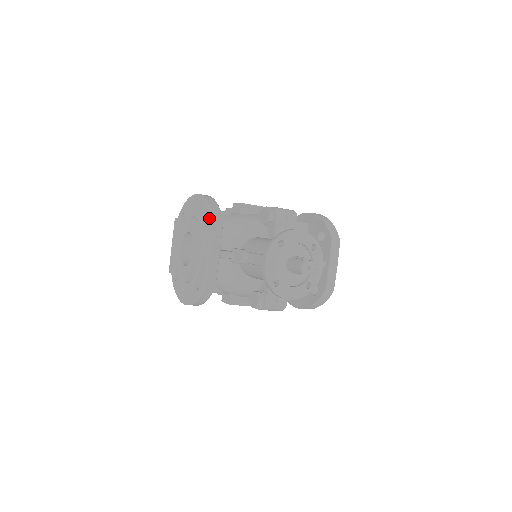
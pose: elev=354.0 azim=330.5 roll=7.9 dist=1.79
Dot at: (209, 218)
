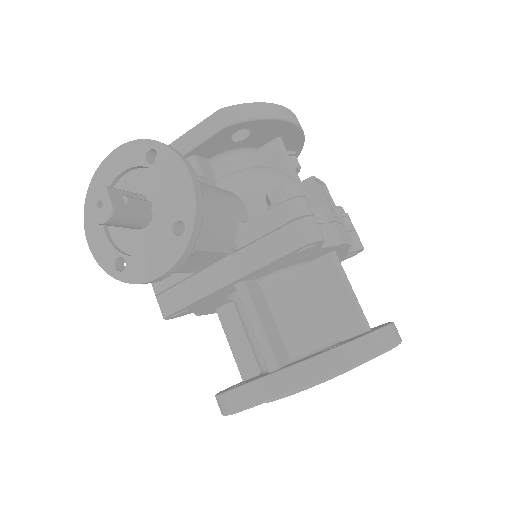
Dot at: occluded
